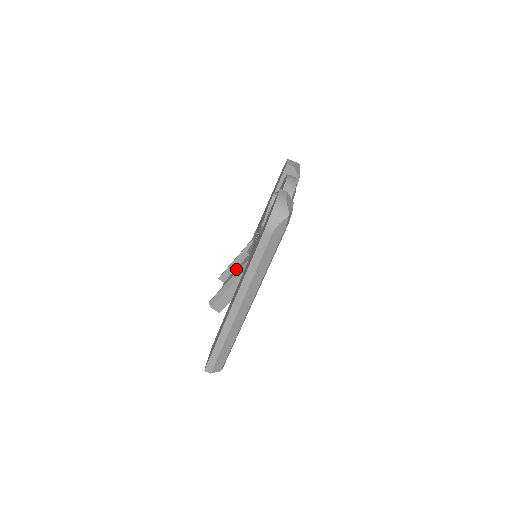
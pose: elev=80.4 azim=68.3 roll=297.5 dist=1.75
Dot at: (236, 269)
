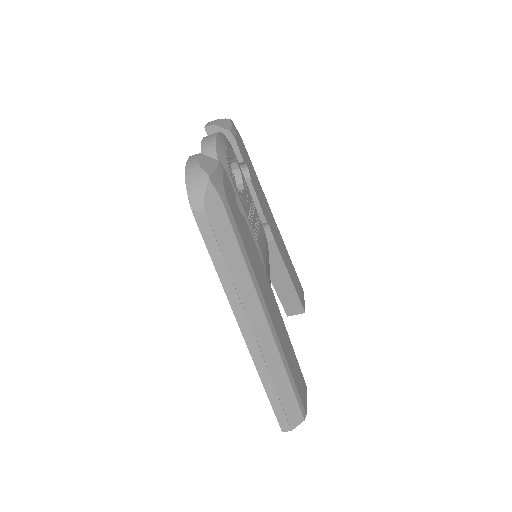
Dot at: occluded
